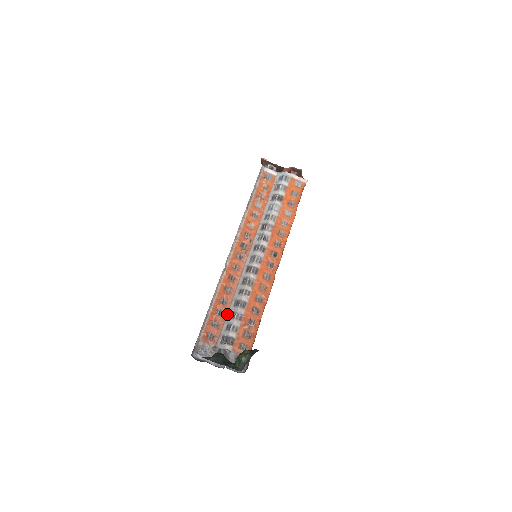
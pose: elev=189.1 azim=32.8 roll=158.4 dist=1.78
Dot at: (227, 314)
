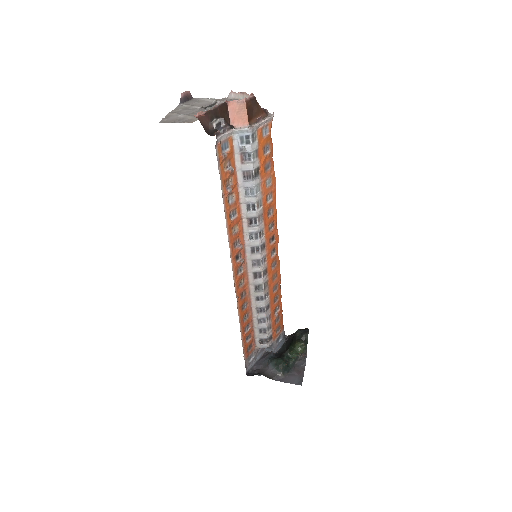
Dot at: (253, 322)
